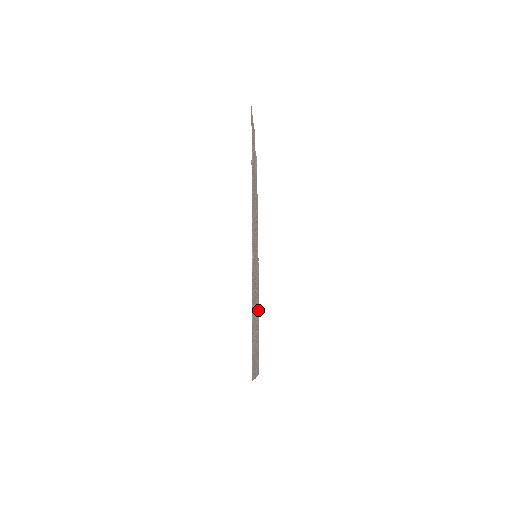
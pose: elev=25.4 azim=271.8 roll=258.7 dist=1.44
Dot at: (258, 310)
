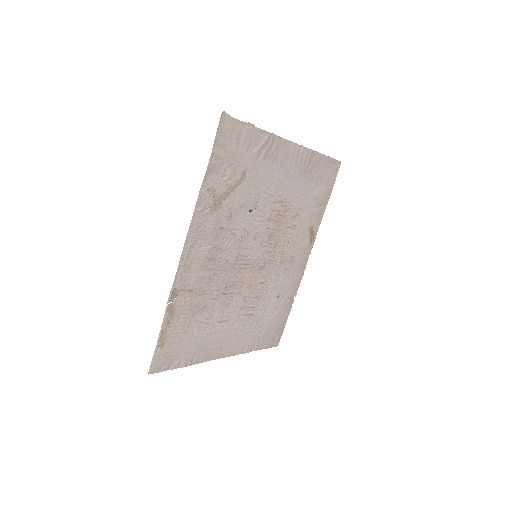
Dot at: (290, 292)
